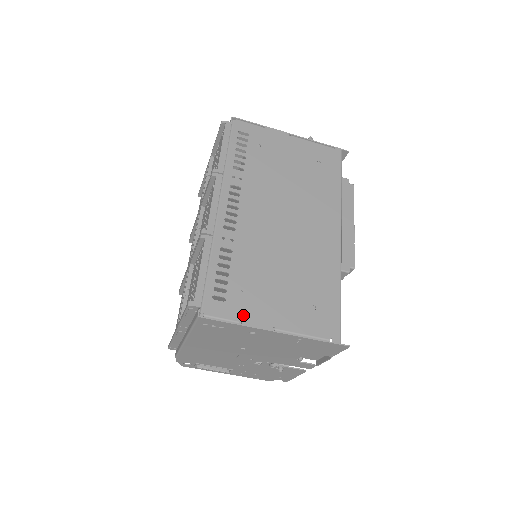
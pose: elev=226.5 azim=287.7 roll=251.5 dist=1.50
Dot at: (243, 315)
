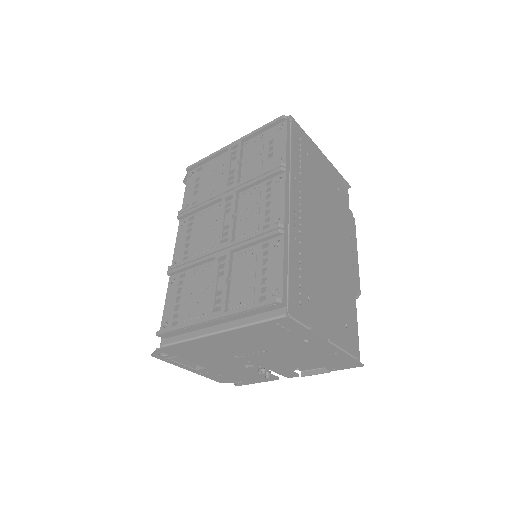
Dot at: (311, 322)
